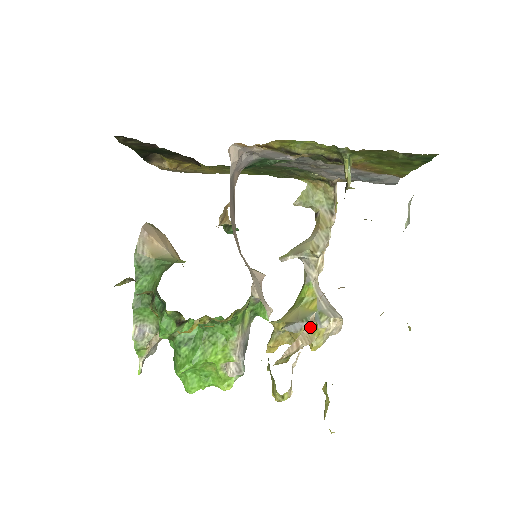
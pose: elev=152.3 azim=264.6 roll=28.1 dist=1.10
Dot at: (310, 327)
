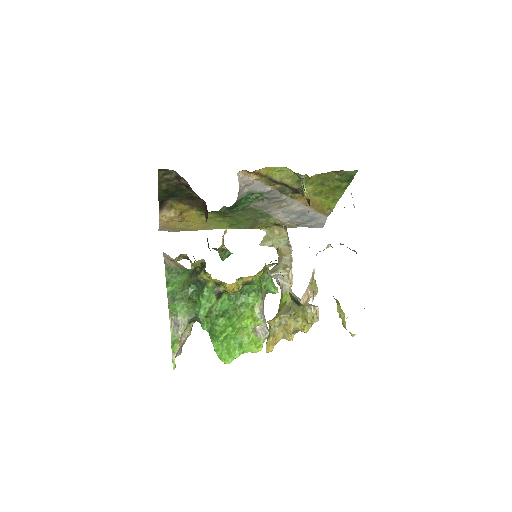
Dot at: (312, 282)
